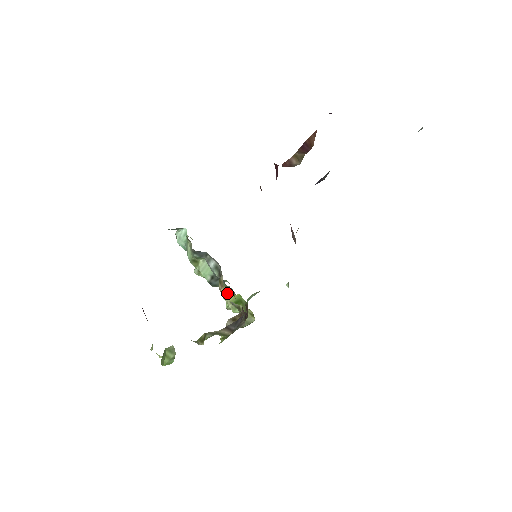
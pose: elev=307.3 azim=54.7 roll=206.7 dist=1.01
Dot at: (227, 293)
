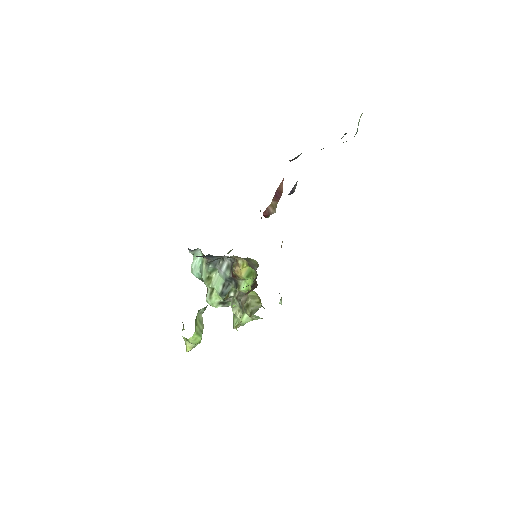
Dot at: (241, 267)
